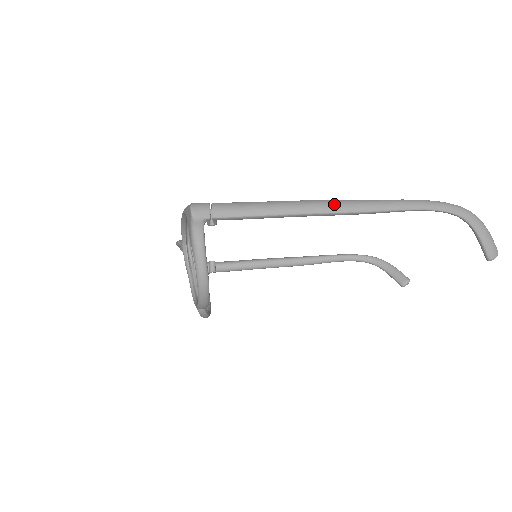
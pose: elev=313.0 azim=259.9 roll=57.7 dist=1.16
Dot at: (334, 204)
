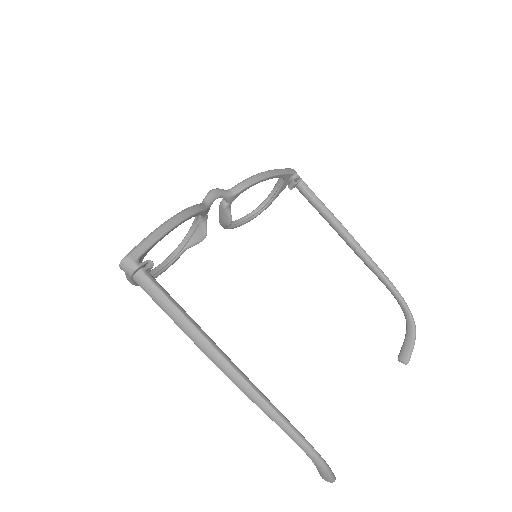
Dot at: (213, 357)
